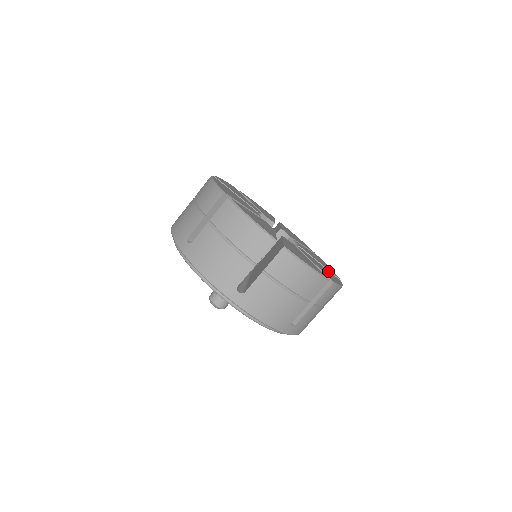
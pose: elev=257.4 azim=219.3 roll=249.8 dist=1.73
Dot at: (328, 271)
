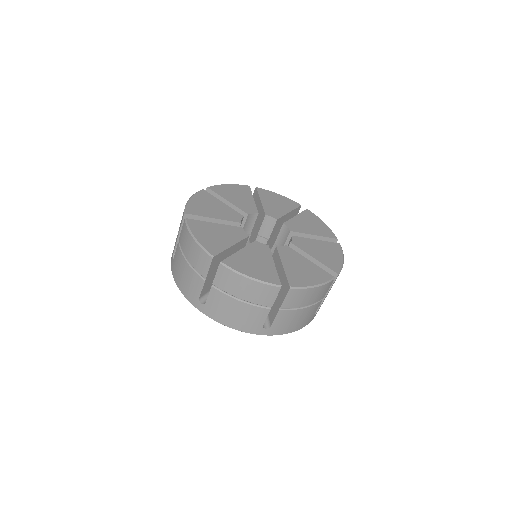
Dot at: (325, 244)
